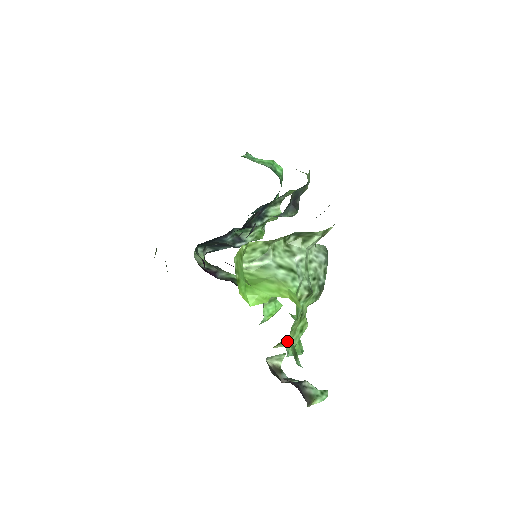
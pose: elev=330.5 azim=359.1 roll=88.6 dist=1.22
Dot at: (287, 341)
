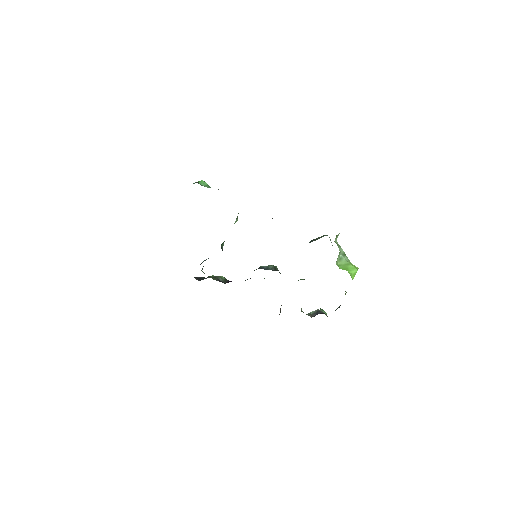
Dot at: occluded
